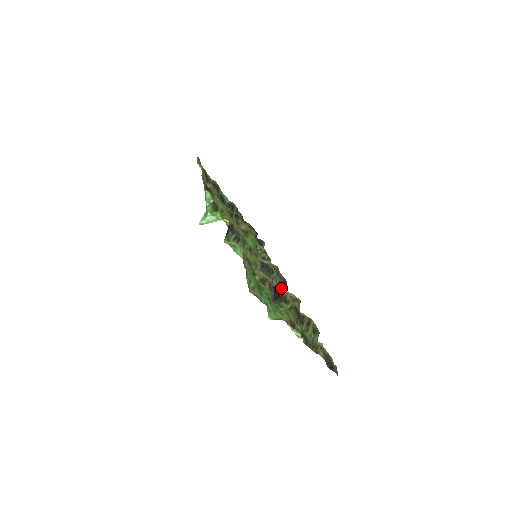
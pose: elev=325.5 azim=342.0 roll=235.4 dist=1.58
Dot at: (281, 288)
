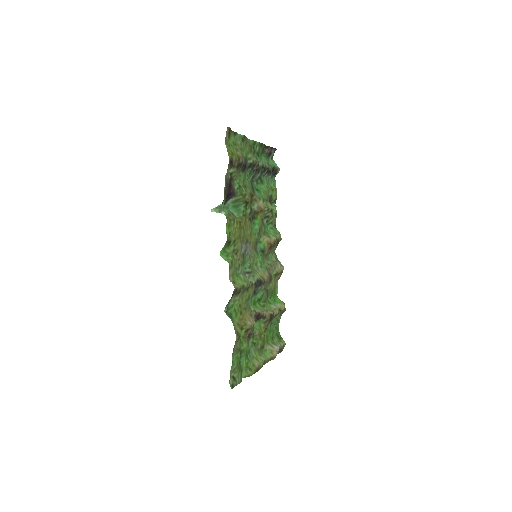
Dot at: (268, 284)
